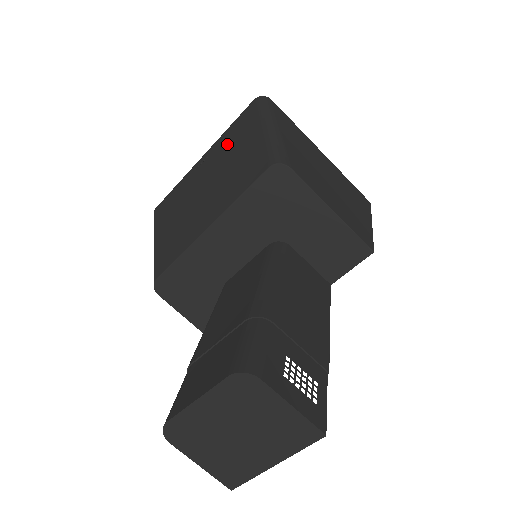
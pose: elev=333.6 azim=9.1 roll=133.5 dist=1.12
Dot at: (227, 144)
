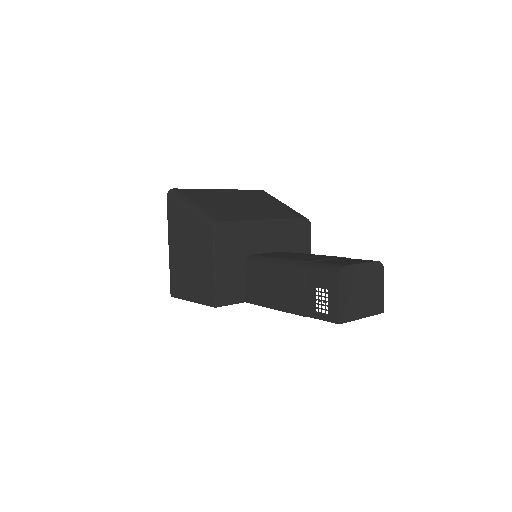
Dot at: (250, 195)
